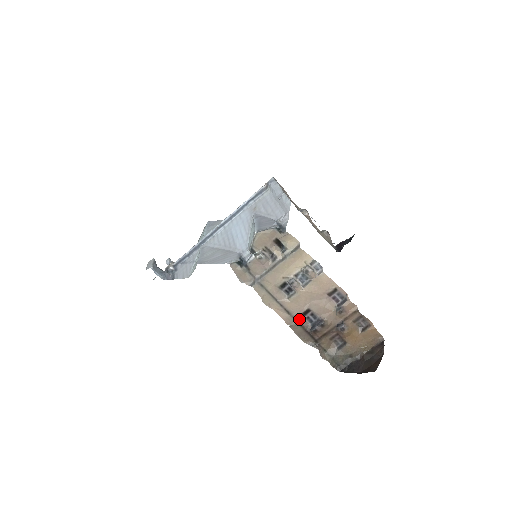
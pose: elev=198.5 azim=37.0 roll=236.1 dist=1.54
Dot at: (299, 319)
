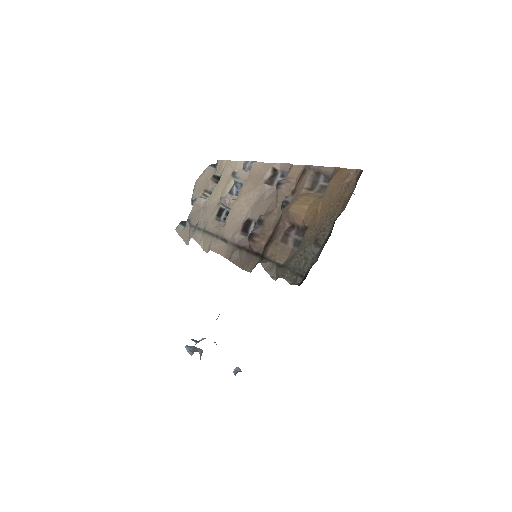
Dot at: (240, 242)
